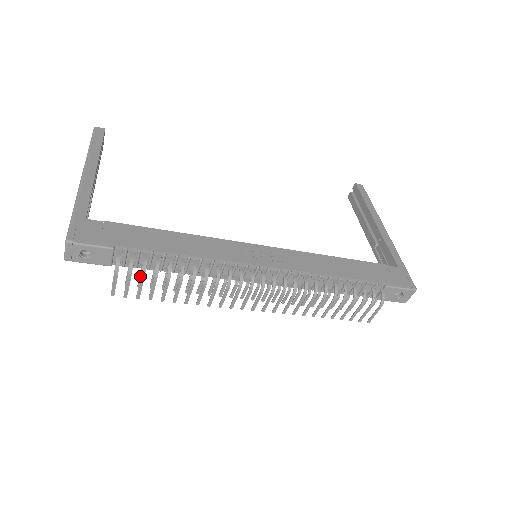
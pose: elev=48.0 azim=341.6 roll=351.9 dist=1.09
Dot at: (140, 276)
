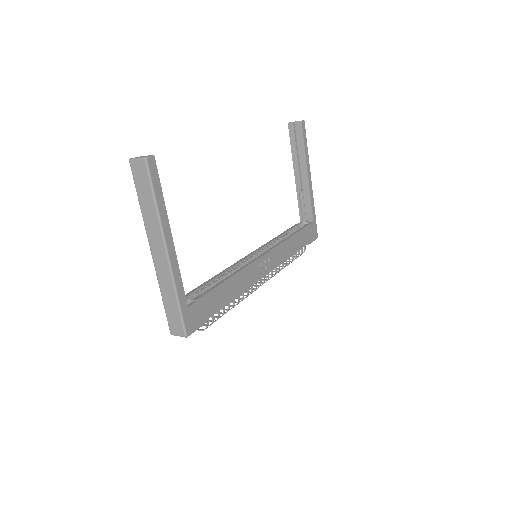
Dot at: occluded
